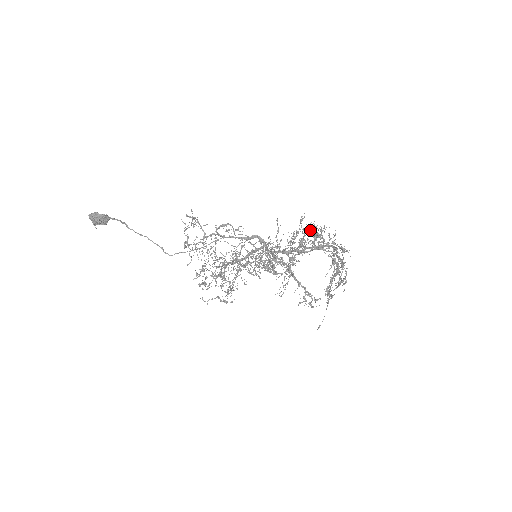
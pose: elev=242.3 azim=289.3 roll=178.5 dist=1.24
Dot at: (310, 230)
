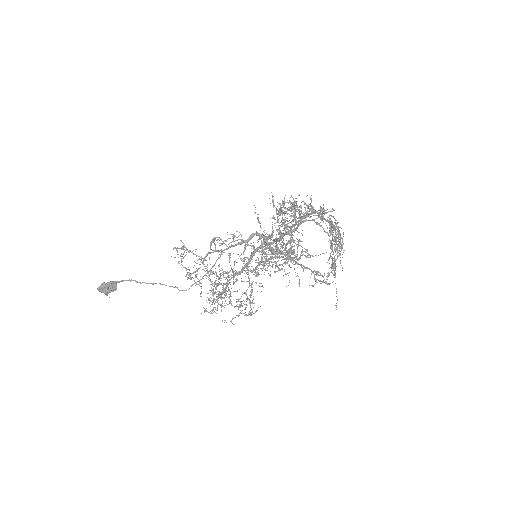
Dot at: (283, 207)
